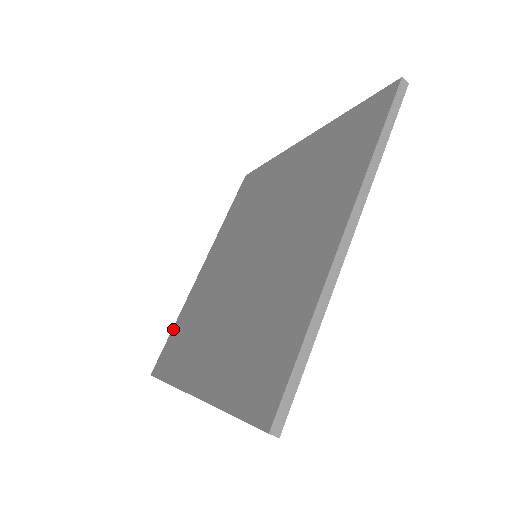
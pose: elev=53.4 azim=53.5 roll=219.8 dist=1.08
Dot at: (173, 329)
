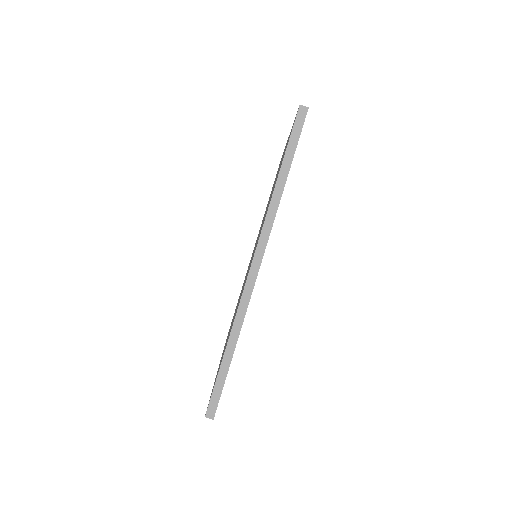
Dot at: occluded
